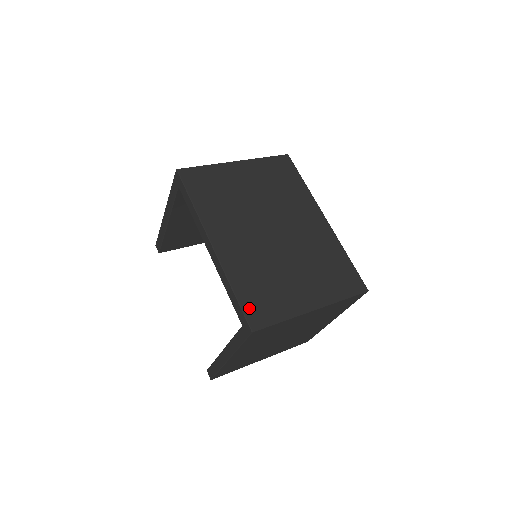
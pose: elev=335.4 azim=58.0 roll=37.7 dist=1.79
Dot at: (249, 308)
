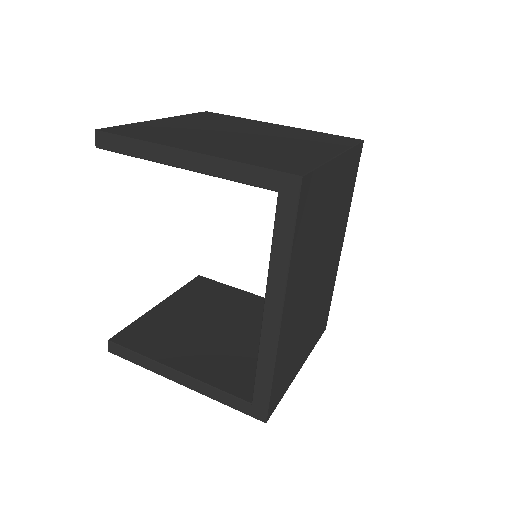
Dot at: (274, 395)
